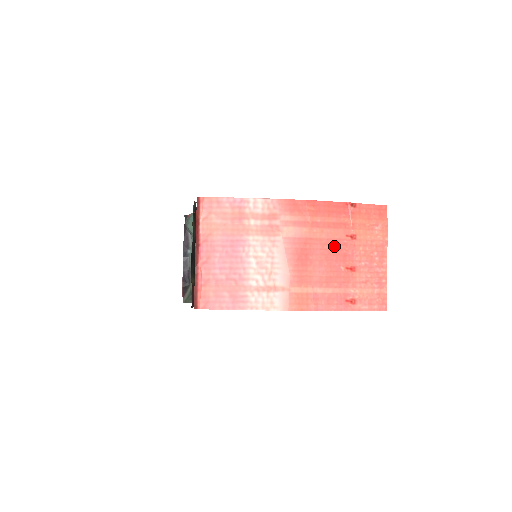
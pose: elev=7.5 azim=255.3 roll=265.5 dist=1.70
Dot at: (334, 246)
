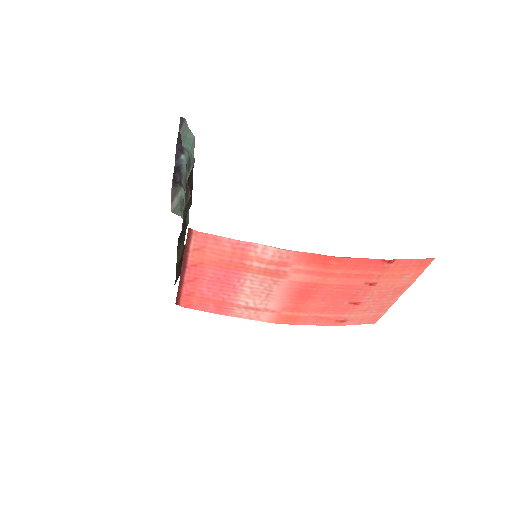
Dot at: (346, 290)
